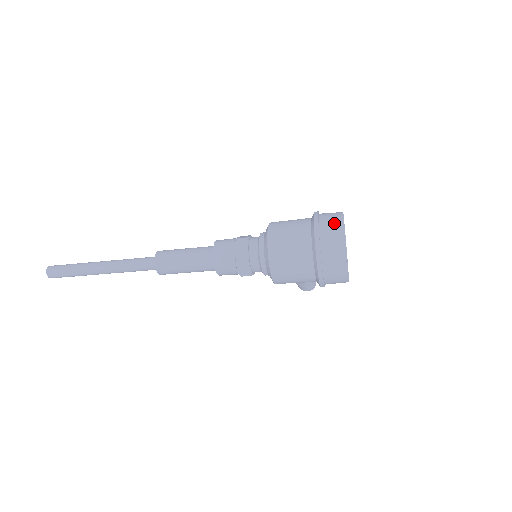
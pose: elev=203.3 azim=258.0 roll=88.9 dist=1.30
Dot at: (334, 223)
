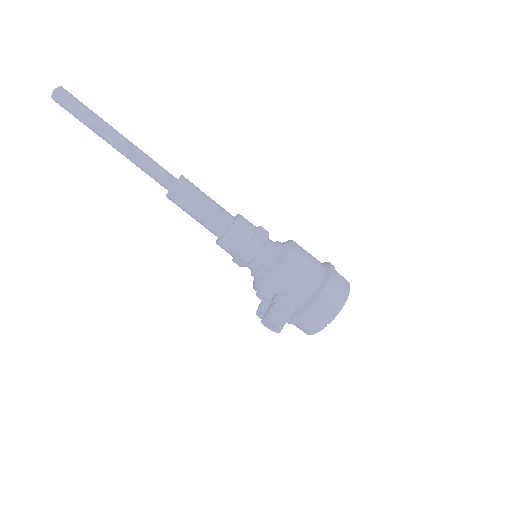
Dot at: occluded
